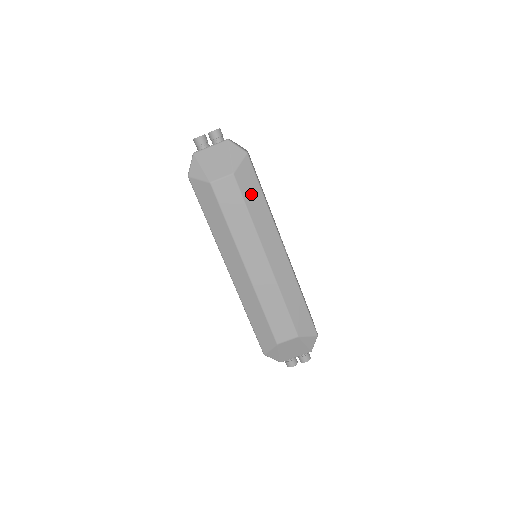
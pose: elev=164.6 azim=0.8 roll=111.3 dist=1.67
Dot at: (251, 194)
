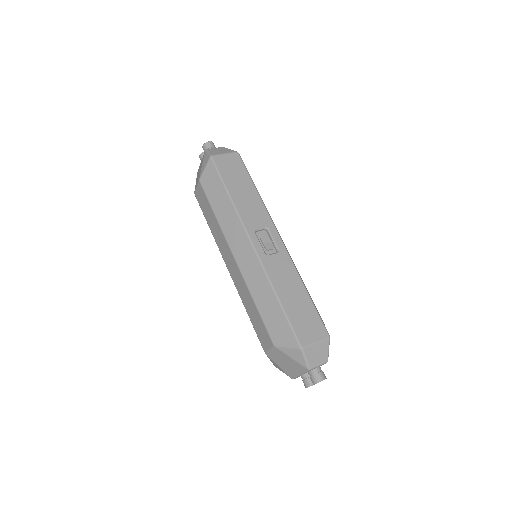
Dot at: (215, 194)
